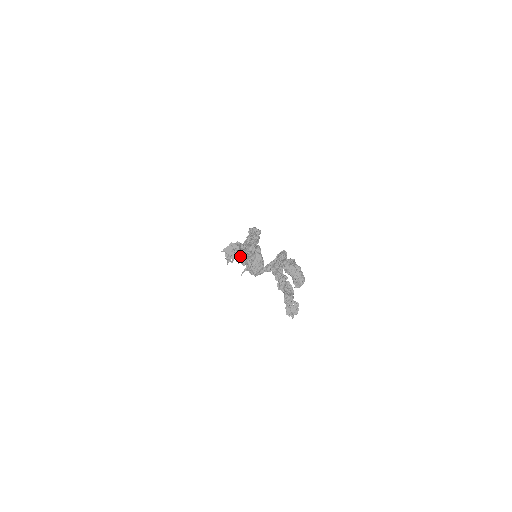
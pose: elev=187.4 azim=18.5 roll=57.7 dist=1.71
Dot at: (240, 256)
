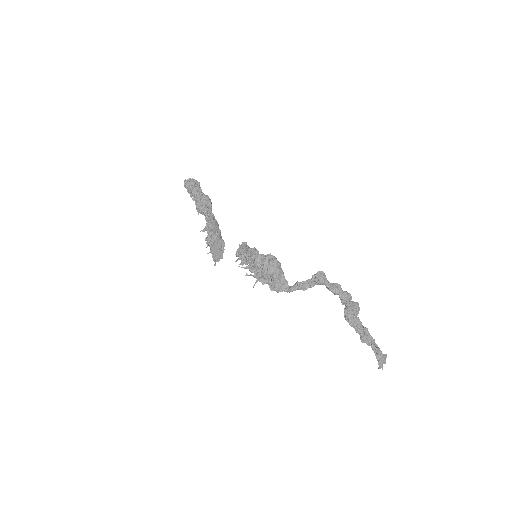
Dot at: occluded
